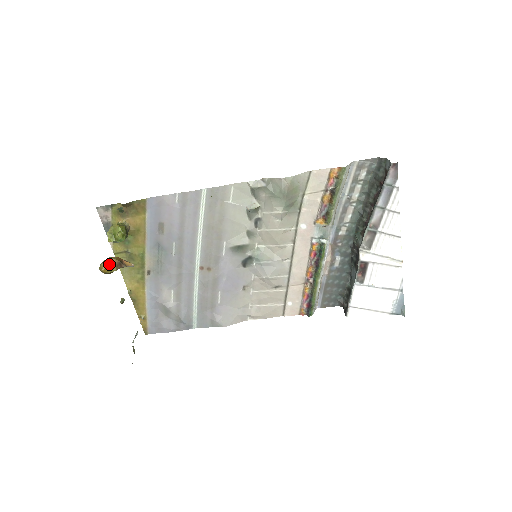
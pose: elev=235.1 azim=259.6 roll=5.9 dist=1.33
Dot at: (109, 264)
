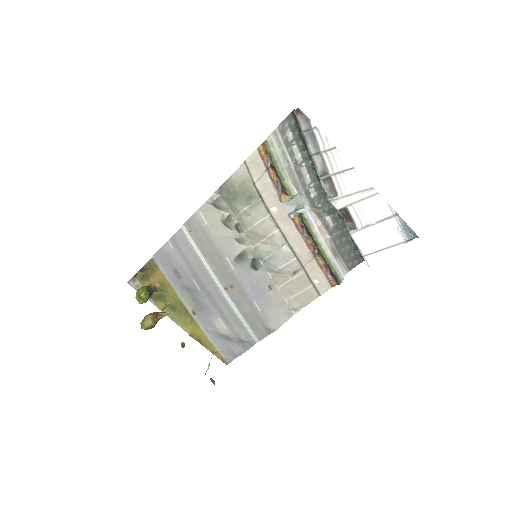
Dot at: (145, 321)
